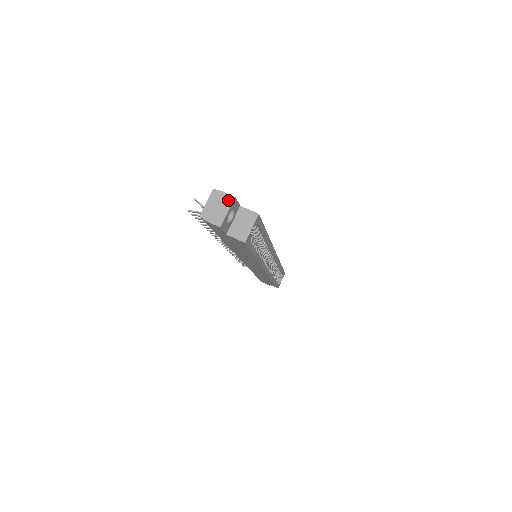
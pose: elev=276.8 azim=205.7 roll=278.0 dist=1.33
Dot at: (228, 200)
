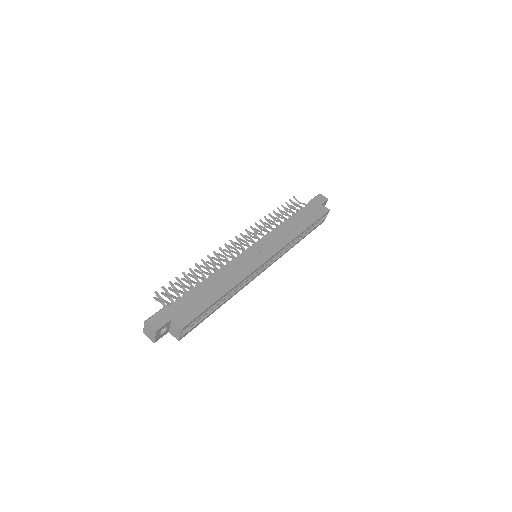
Dot at: (153, 331)
